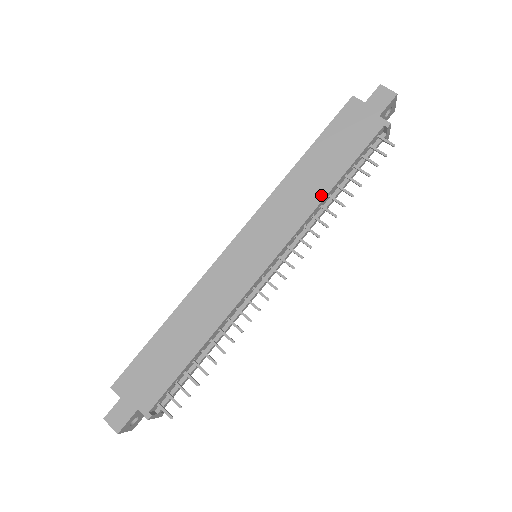
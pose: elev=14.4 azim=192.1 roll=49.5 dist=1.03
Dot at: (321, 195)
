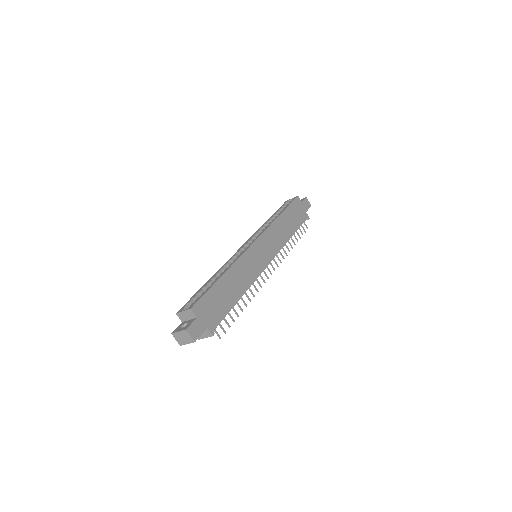
Dot at: (288, 238)
